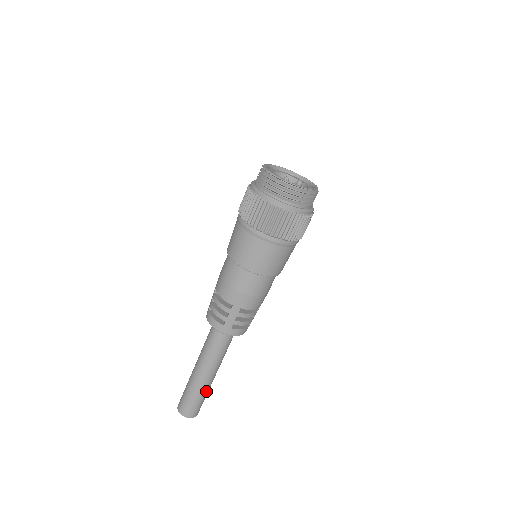
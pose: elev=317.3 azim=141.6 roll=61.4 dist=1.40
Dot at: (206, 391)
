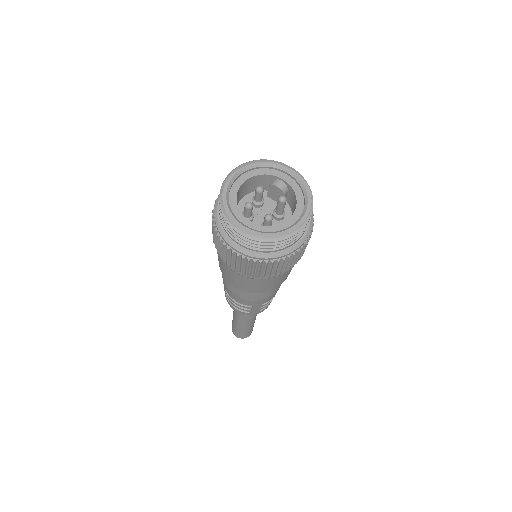
Dot at: (253, 324)
